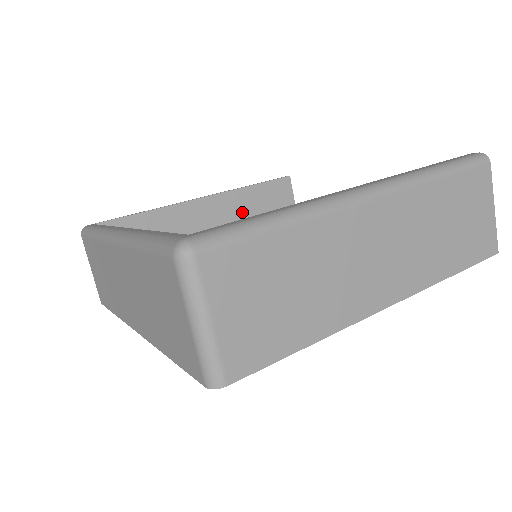
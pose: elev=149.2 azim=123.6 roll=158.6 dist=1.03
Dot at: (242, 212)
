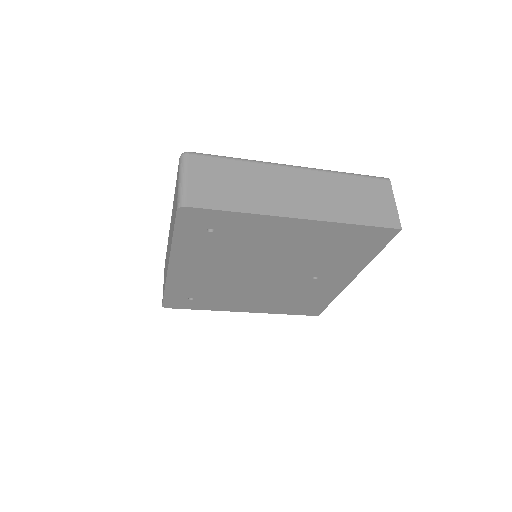
Dot at: occluded
